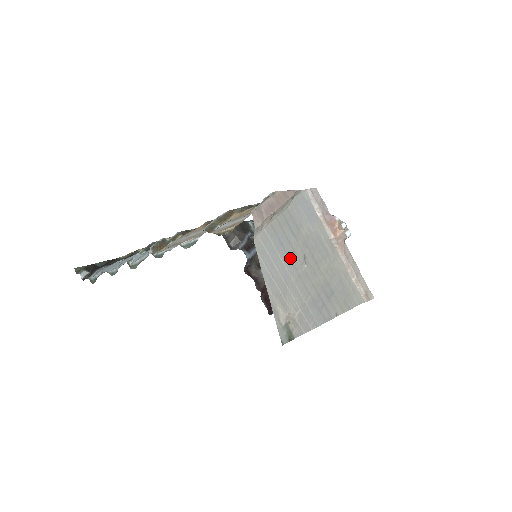
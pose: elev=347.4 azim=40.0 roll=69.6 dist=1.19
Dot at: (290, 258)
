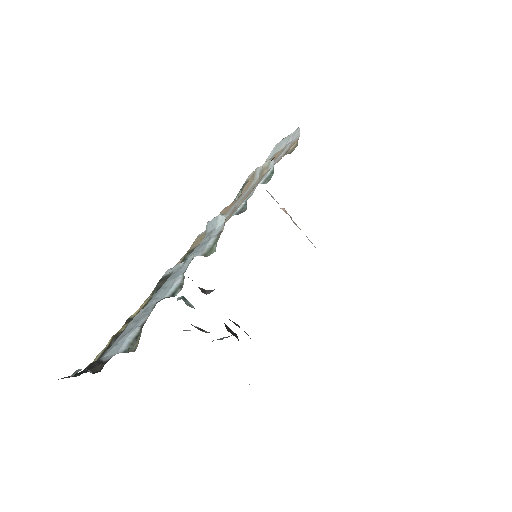
Dot at: occluded
